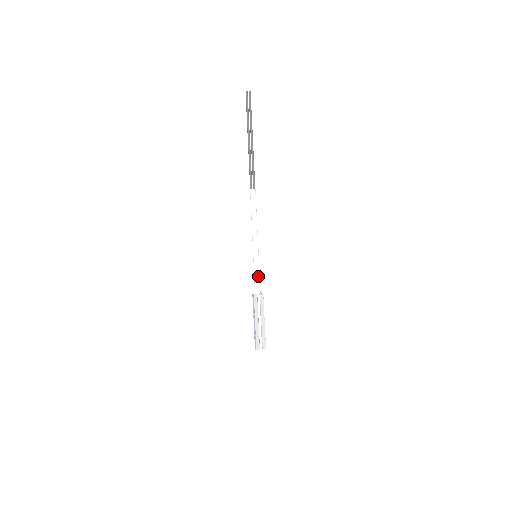
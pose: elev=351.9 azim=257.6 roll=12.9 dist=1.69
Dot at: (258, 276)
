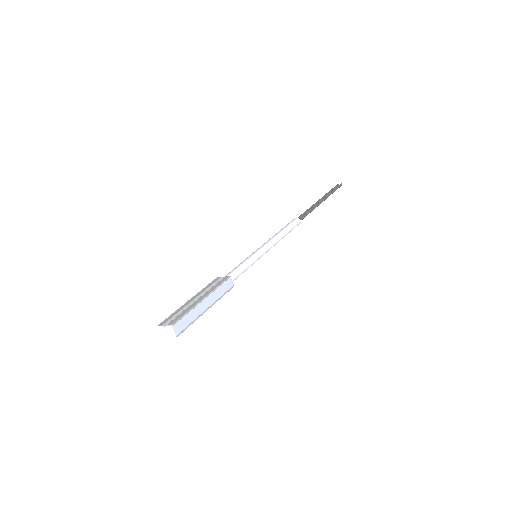
Dot at: (240, 265)
